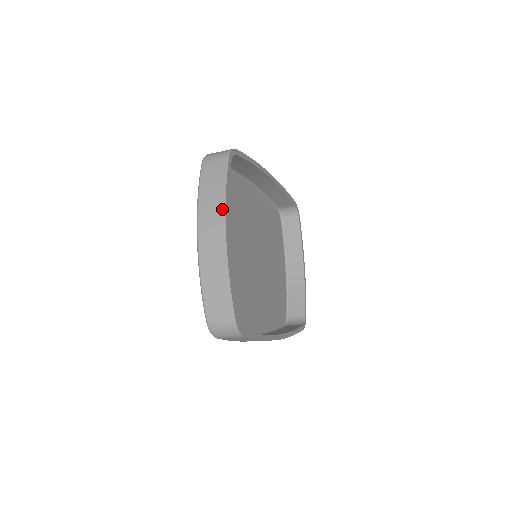
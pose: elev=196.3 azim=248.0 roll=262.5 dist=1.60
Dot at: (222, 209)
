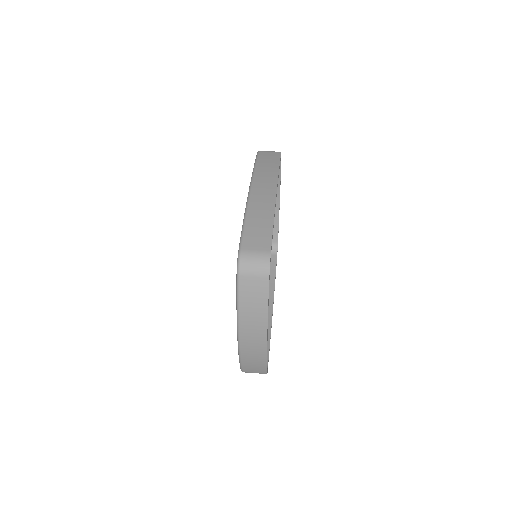
Dot at: (264, 325)
